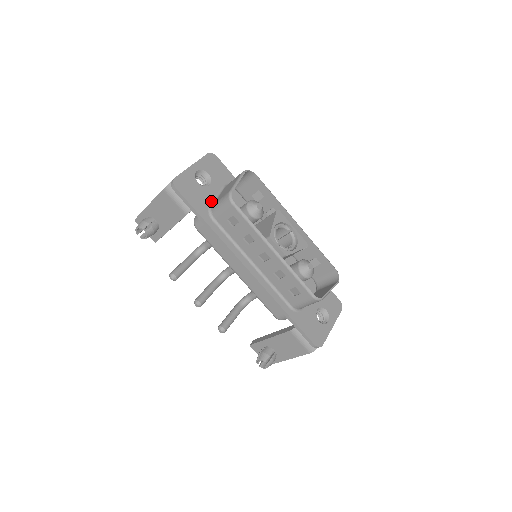
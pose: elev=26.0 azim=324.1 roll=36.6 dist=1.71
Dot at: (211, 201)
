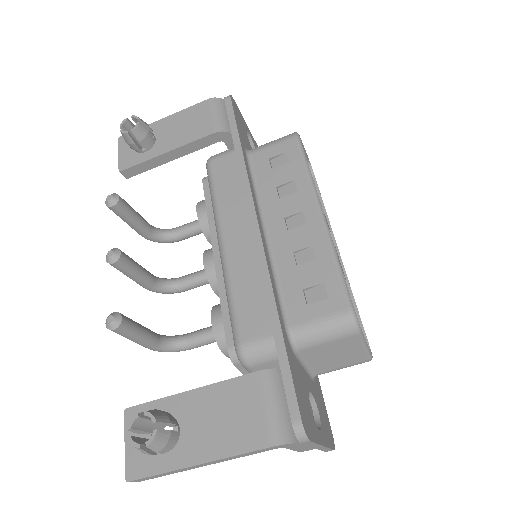
Dot at: occluded
